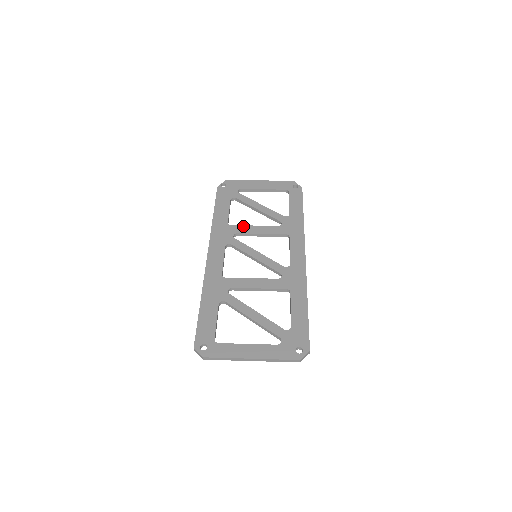
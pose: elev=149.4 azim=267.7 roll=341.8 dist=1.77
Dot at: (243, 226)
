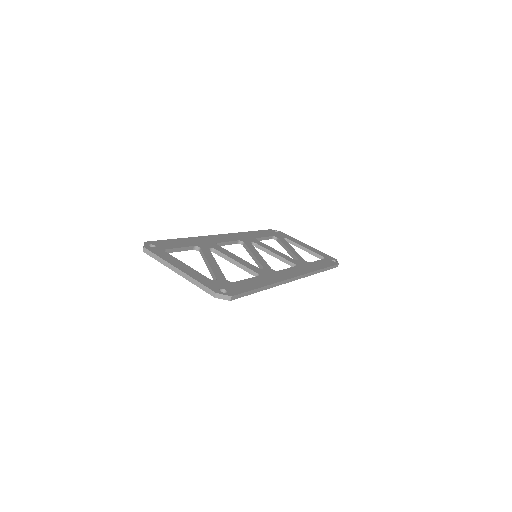
Dot at: (265, 244)
